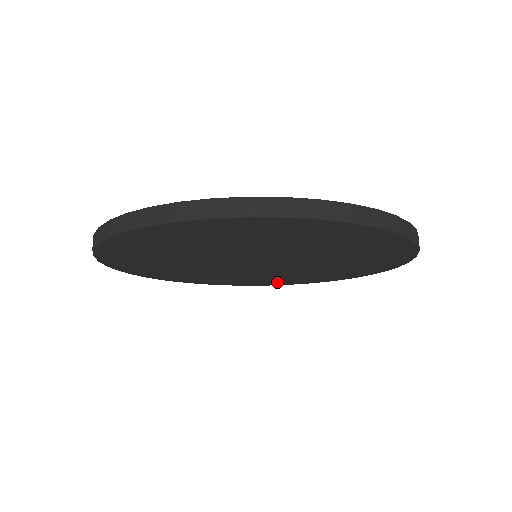
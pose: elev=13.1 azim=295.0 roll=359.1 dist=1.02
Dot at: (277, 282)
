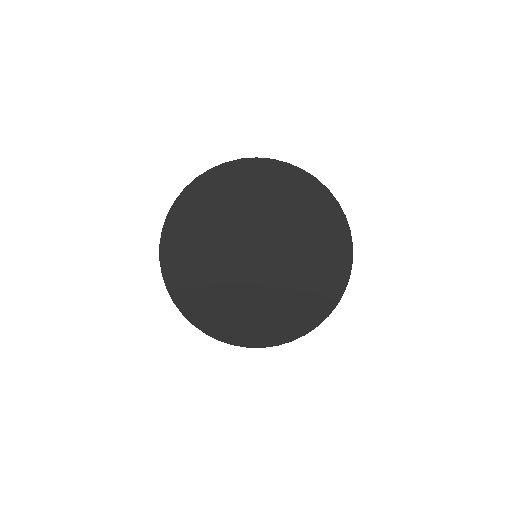
Dot at: occluded
